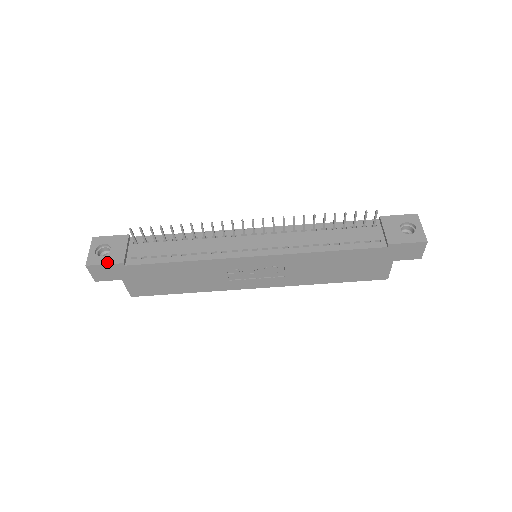
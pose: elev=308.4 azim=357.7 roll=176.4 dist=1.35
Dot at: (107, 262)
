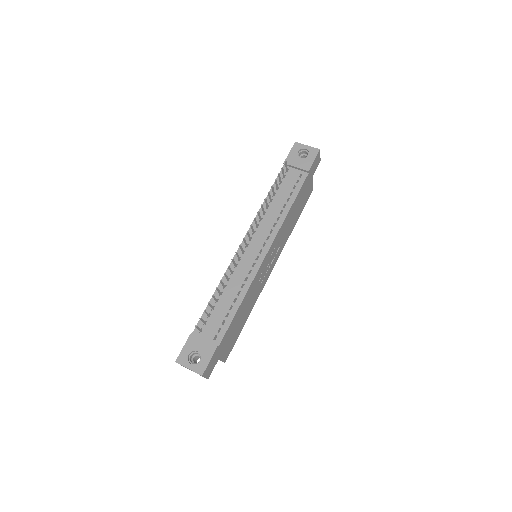
Dot at: (209, 358)
